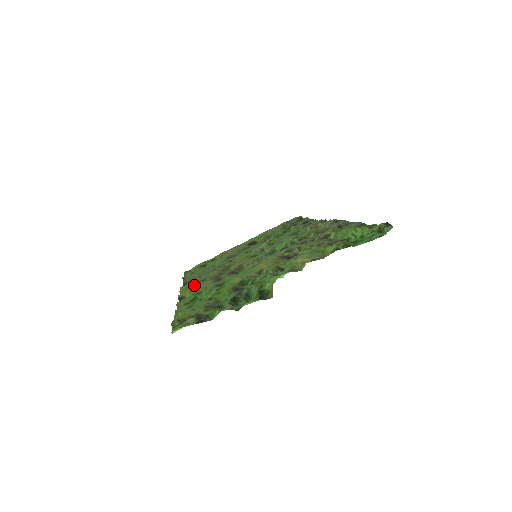
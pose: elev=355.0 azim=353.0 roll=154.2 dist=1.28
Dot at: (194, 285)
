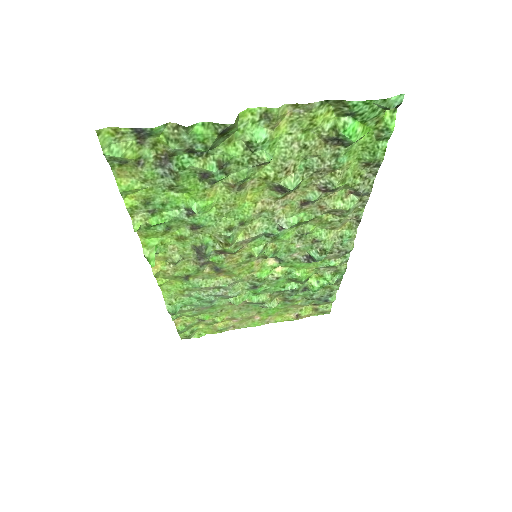
Dot at: (175, 277)
